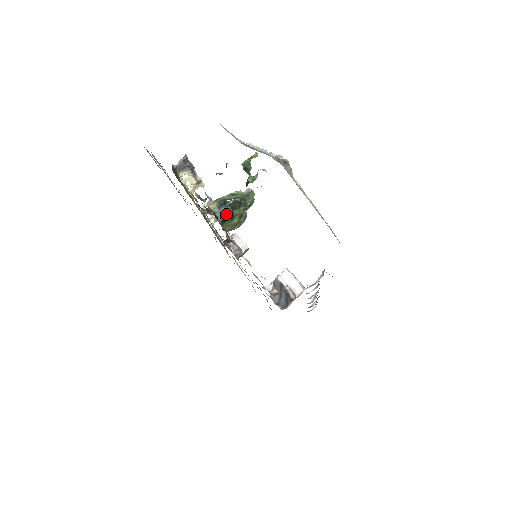
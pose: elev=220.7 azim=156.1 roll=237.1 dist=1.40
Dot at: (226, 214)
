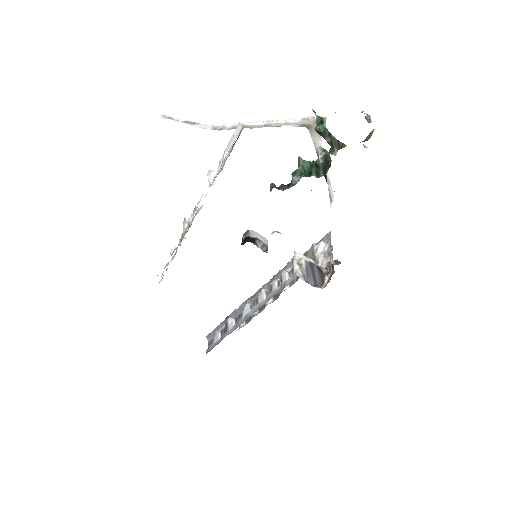
Dot at: occluded
